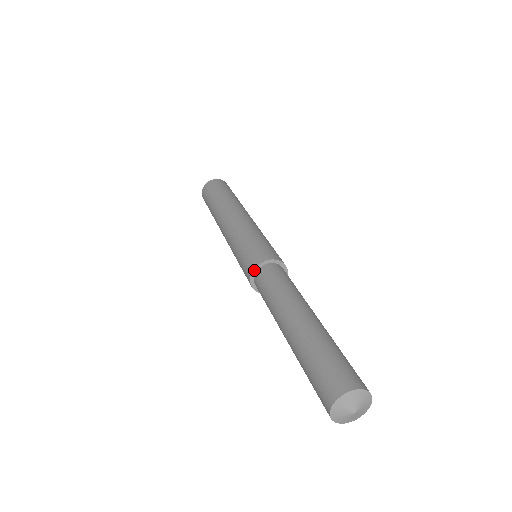
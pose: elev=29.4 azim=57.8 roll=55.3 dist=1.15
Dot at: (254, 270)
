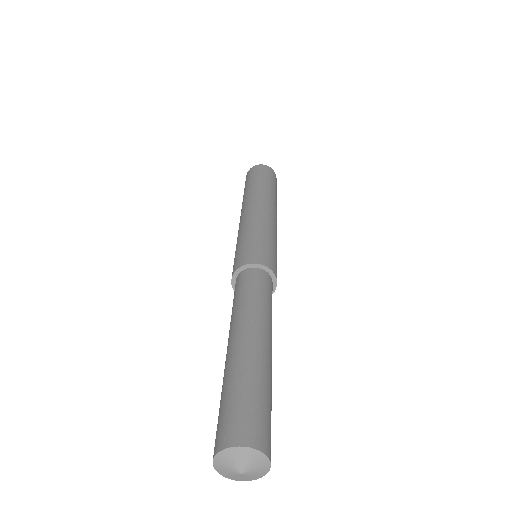
Dot at: (255, 264)
